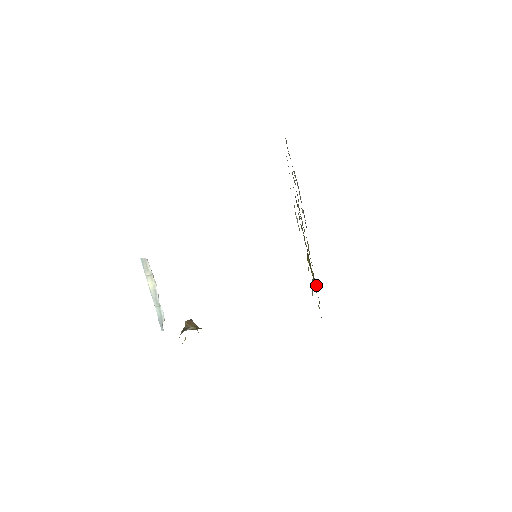
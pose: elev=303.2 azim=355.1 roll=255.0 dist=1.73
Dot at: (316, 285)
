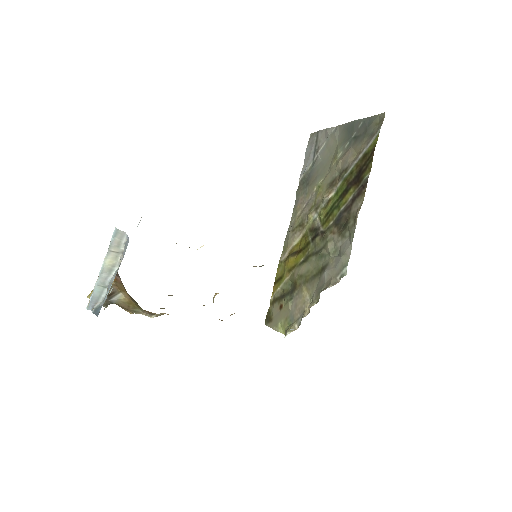
Dot at: (283, 290)
